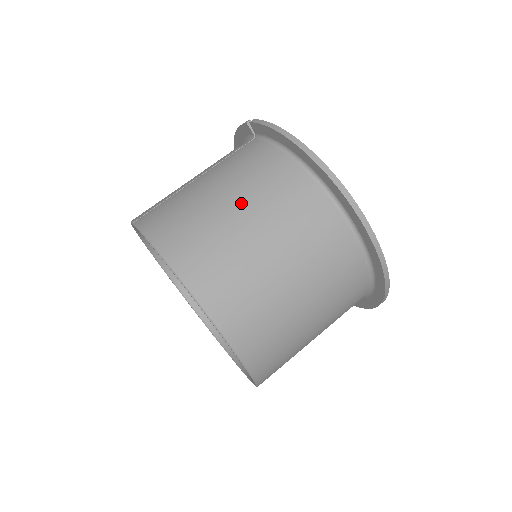
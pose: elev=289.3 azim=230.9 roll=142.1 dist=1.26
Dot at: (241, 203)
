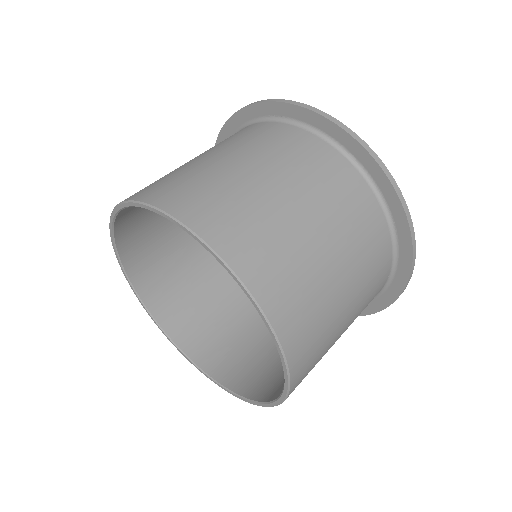
Dot at: occluded
